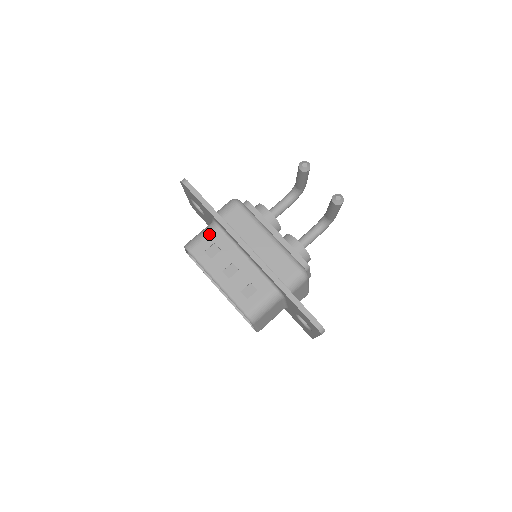
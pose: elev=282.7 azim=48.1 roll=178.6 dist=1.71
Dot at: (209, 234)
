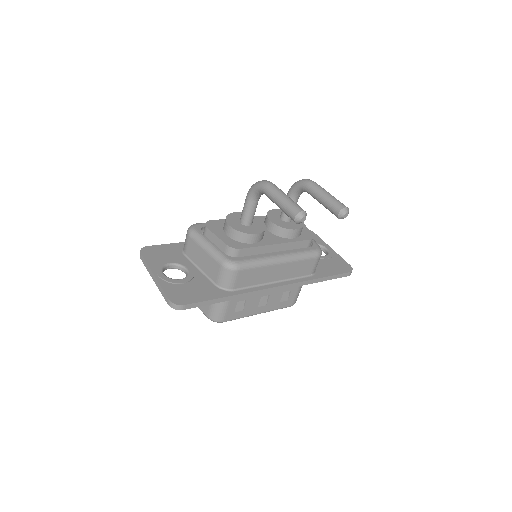
Dot at: (228, 302)
